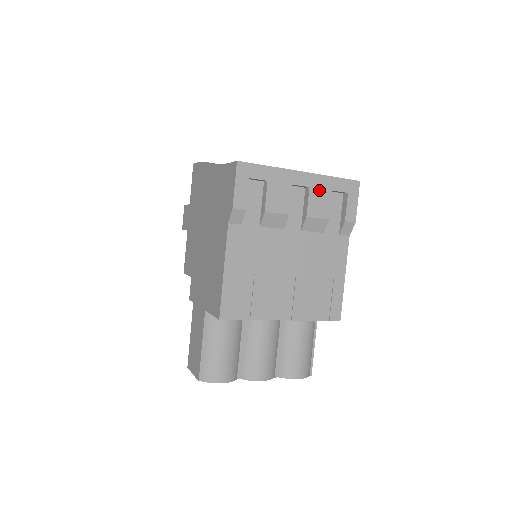
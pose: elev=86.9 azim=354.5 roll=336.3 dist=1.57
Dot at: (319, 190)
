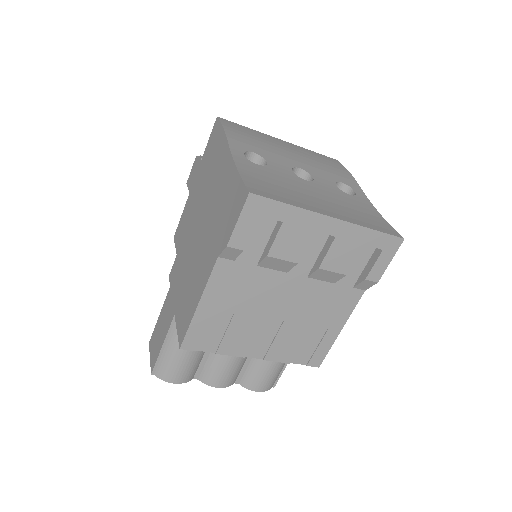
Dot at: (347, 241)
